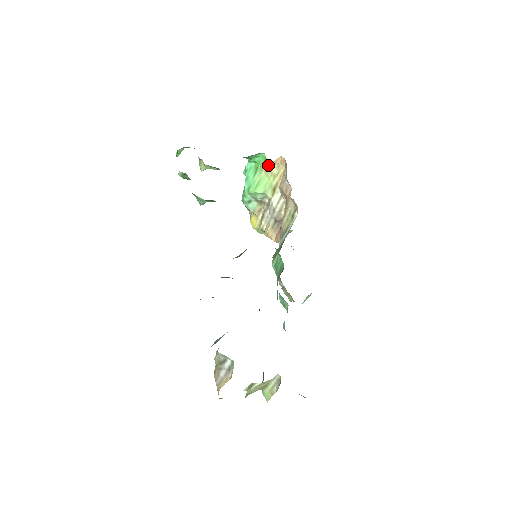
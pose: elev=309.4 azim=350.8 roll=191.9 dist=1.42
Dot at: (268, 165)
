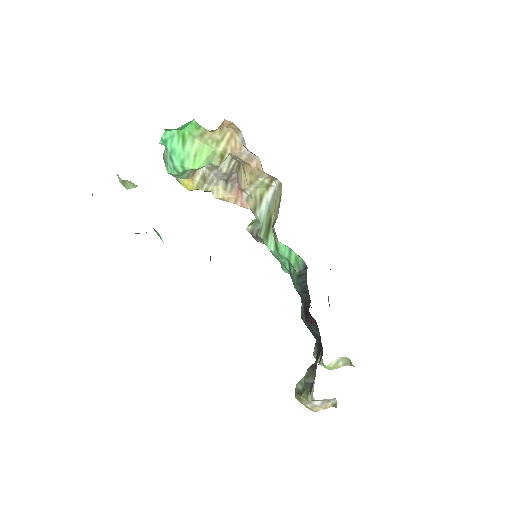
Dot at: (204, 132)
